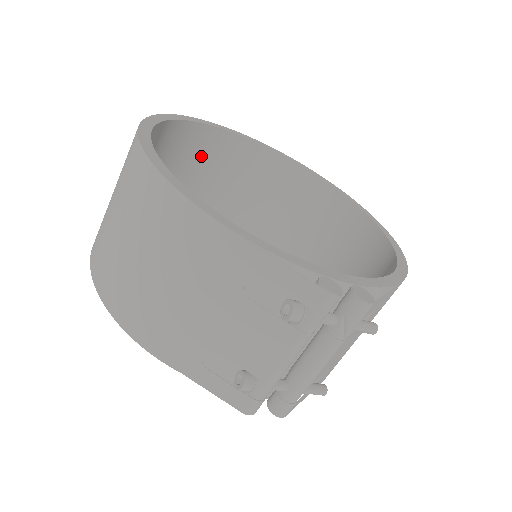
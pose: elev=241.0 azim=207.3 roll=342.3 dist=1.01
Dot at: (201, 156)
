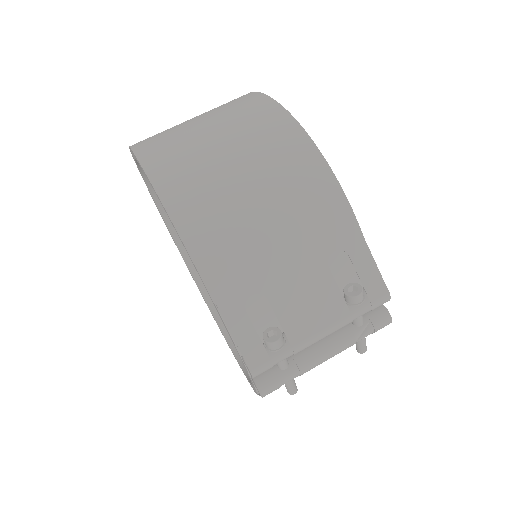
Dot at: occluded
